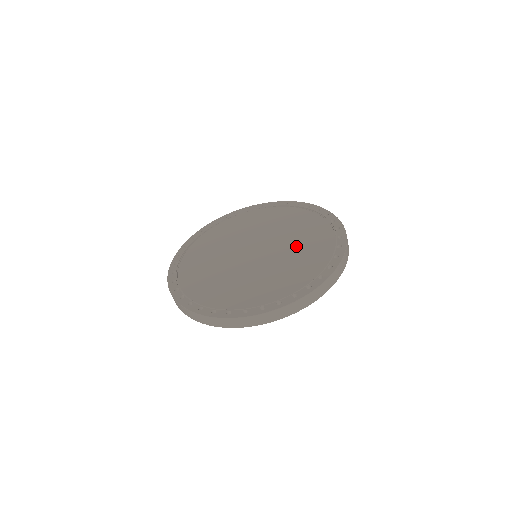
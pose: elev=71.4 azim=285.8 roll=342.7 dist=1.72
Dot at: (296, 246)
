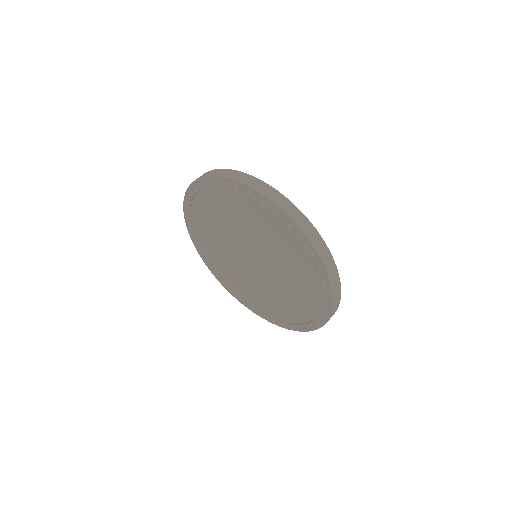
Dot at: (277, 253)
